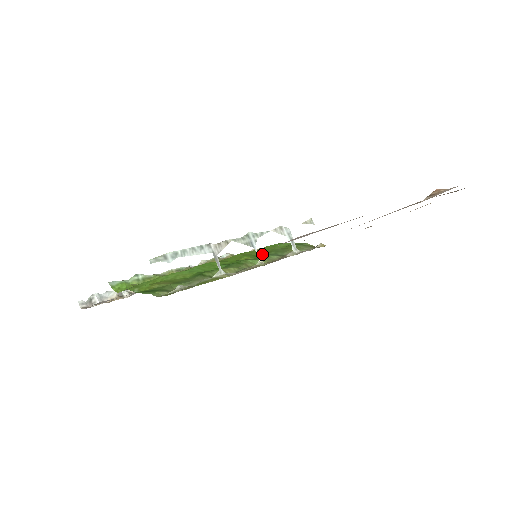
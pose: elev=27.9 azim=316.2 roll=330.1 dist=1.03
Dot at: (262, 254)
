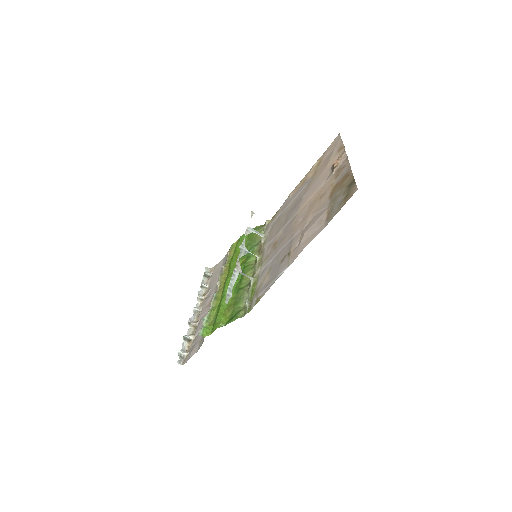
Dot at: occluded
